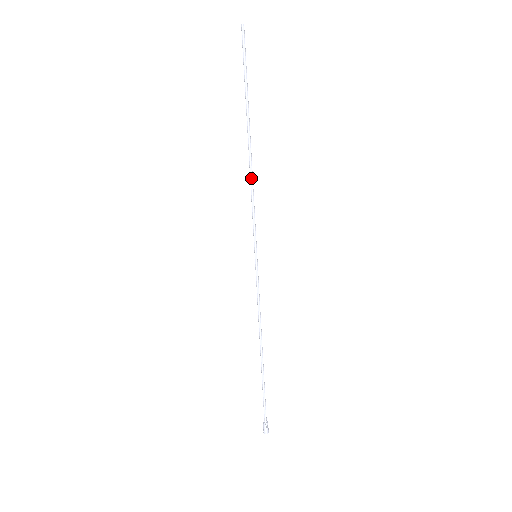
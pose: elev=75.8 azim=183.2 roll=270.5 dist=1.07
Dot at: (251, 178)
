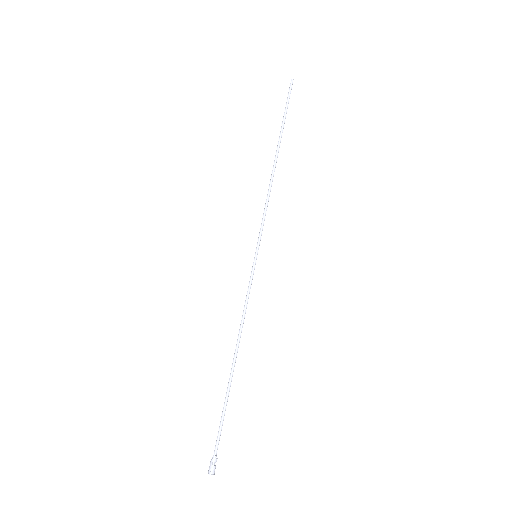
Dot at: (269, 186)
